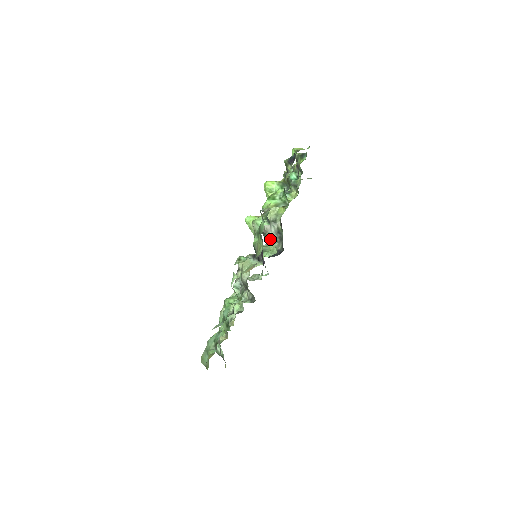
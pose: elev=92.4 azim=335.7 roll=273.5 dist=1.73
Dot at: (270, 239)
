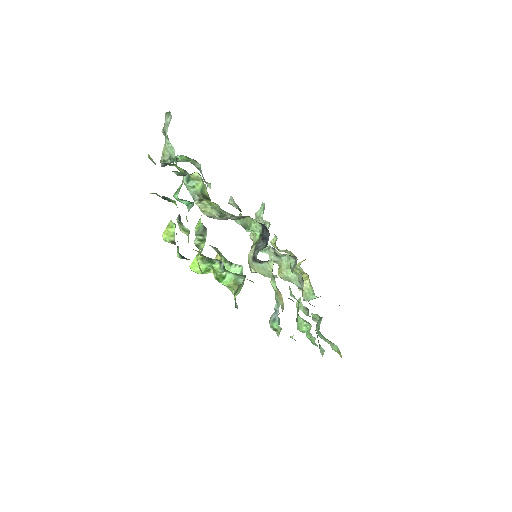
Dot at: (237, 219)
